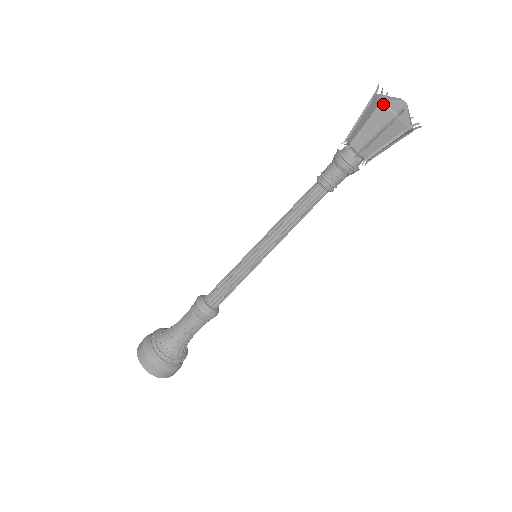
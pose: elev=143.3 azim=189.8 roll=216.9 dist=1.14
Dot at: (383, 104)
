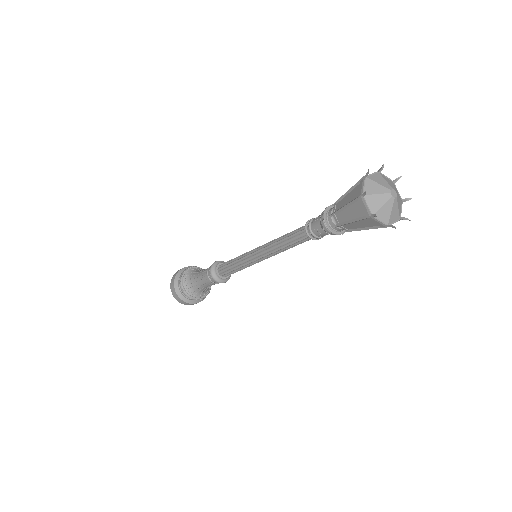
Dot at: (362, 199)
